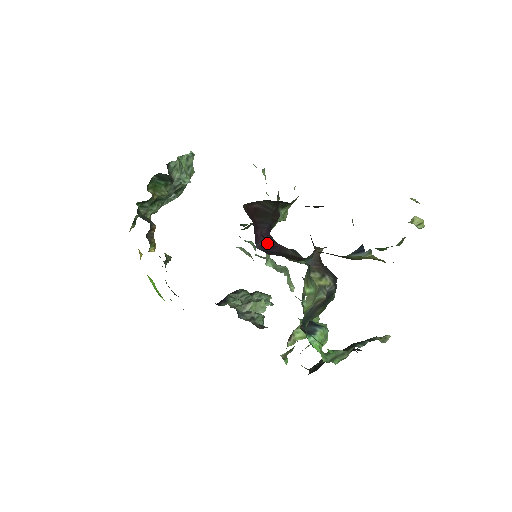
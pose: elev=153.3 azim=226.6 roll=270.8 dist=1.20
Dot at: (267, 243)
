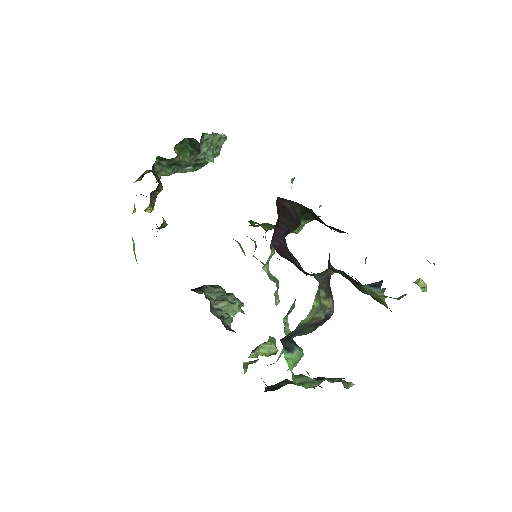
Dot at: (280, 245)
